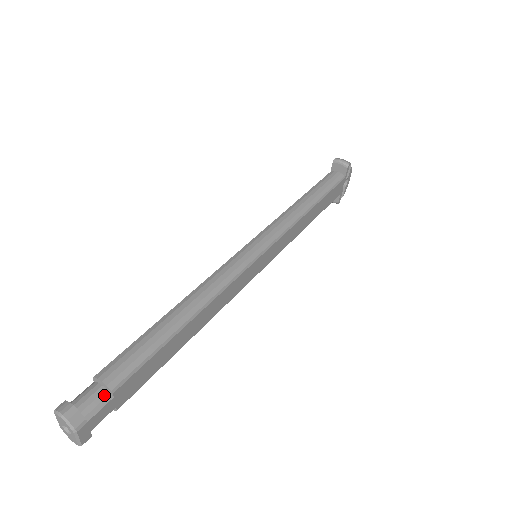
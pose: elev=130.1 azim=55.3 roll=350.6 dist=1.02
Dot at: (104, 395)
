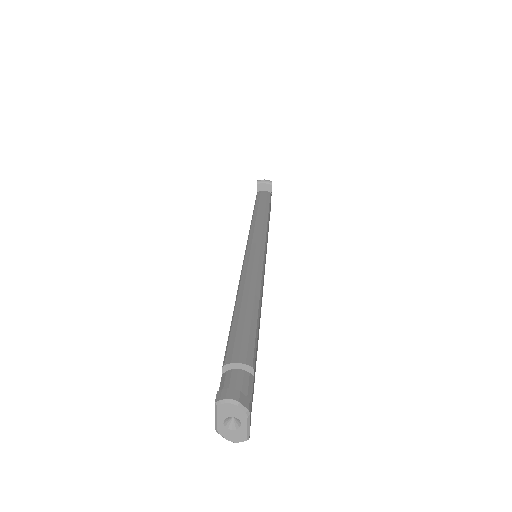
Dot at: (246, 376)
